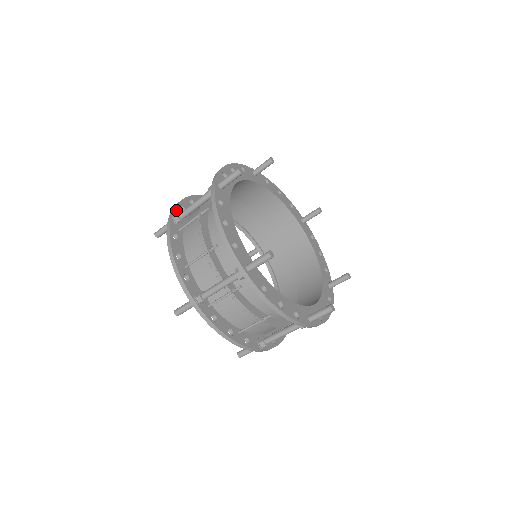
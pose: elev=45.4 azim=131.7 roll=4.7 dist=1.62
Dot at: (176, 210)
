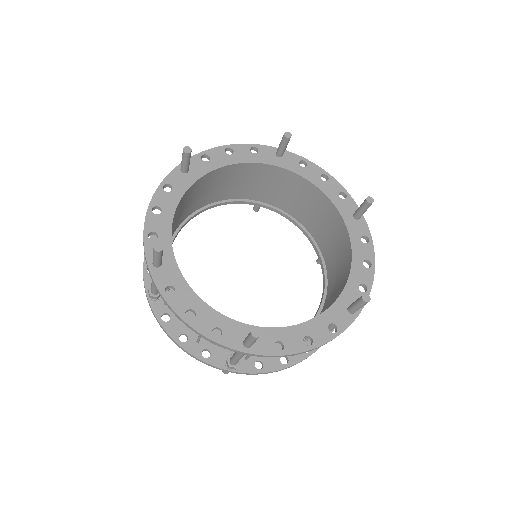
Dot at: (146, 281)
